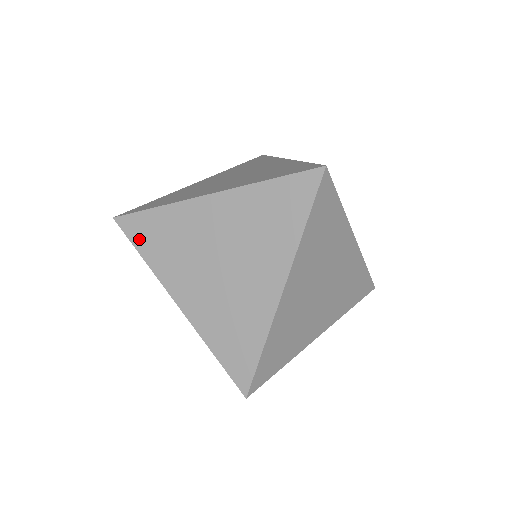
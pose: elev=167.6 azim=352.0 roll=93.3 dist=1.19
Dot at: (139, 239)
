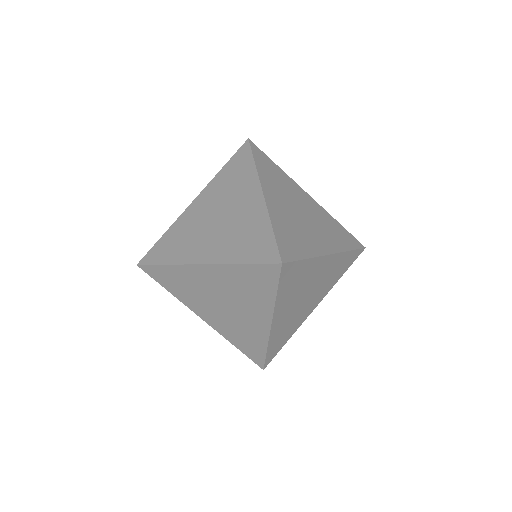
Dot at: (259, 158)
